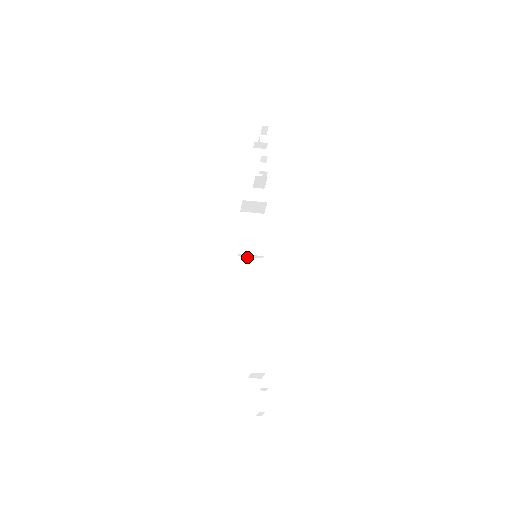
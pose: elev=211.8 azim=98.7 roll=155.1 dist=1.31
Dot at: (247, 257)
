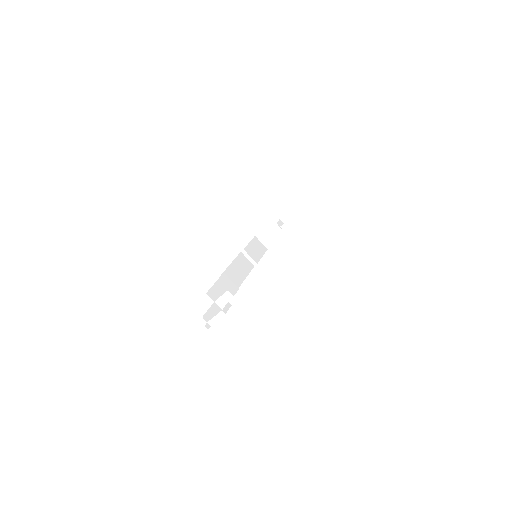
Dot at: (246, 257)
